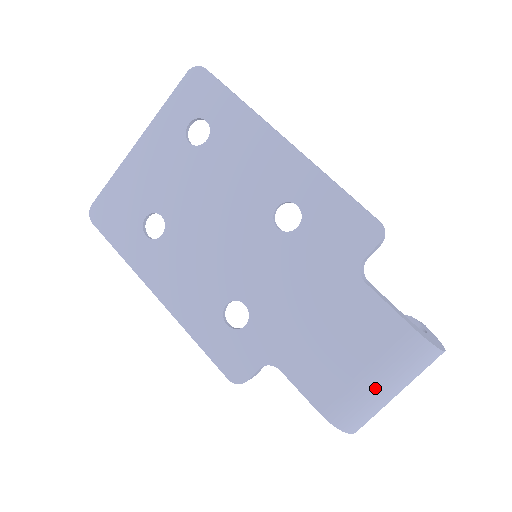
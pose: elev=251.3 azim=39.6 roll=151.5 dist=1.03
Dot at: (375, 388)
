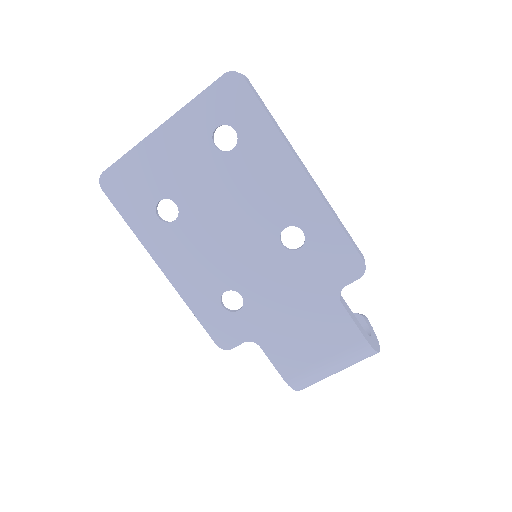
Dot at: (328, 370)
